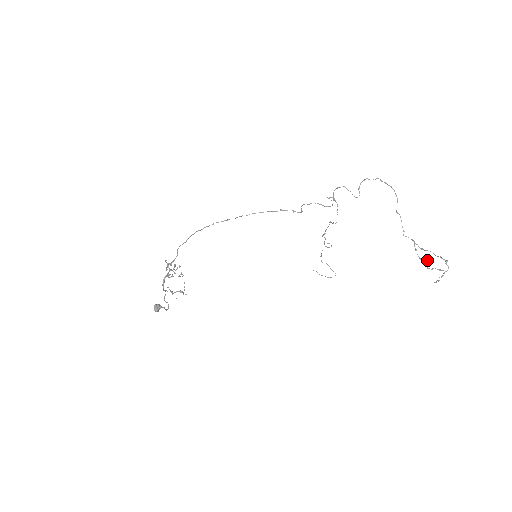
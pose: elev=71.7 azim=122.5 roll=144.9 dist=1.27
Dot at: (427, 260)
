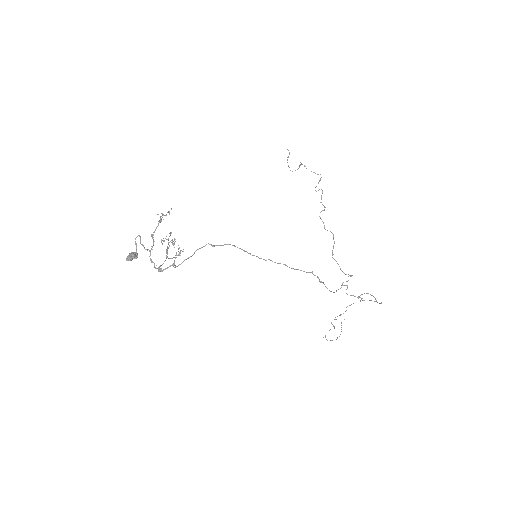
Dot at: occluded
